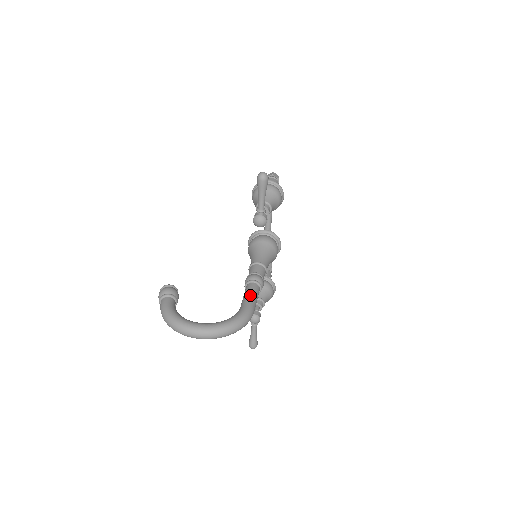
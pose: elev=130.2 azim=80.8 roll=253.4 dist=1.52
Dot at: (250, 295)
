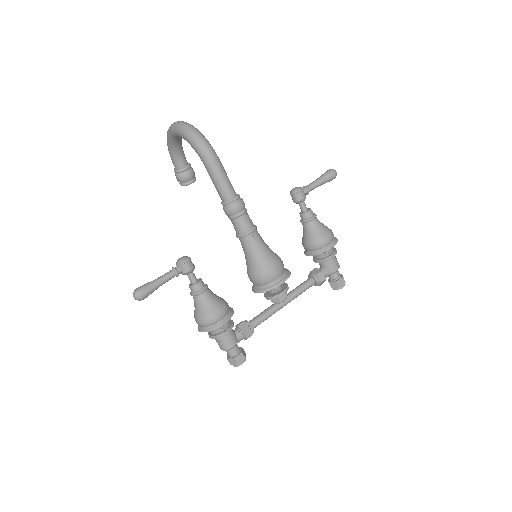
Dot at: (226, 173)
